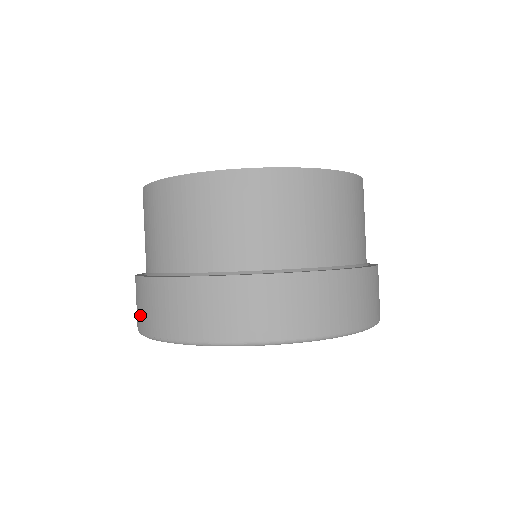
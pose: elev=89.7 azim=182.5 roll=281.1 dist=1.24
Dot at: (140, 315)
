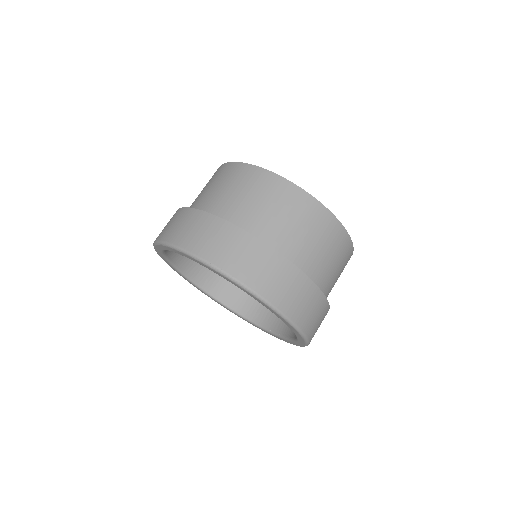
Dot at: (217, 250)
